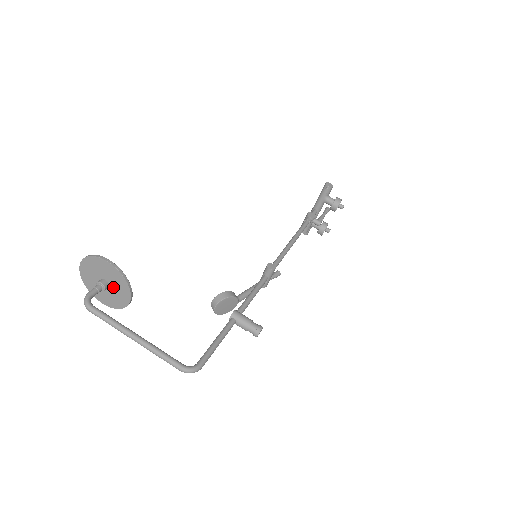
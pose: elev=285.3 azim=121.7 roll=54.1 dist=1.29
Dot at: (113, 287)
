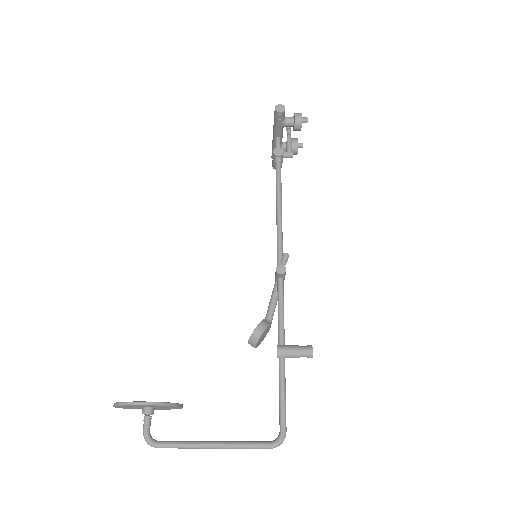
Dot at: (159, 407)
